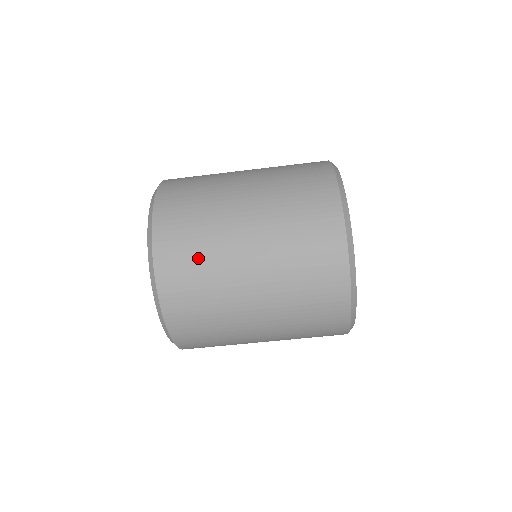
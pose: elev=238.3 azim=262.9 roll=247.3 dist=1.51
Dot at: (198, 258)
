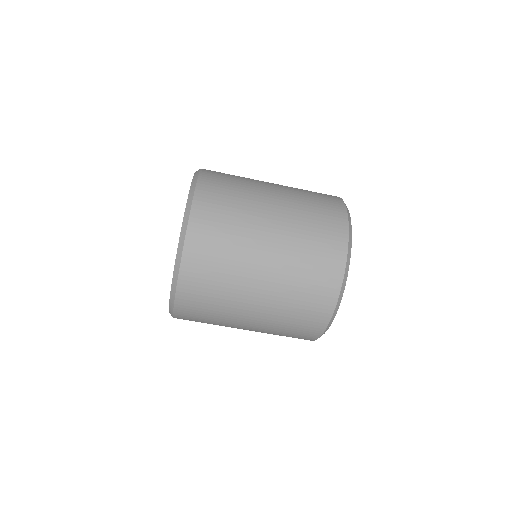
Dot at: (225, 241)
